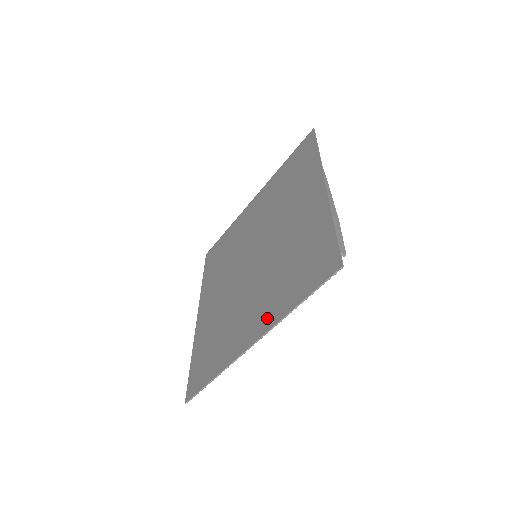
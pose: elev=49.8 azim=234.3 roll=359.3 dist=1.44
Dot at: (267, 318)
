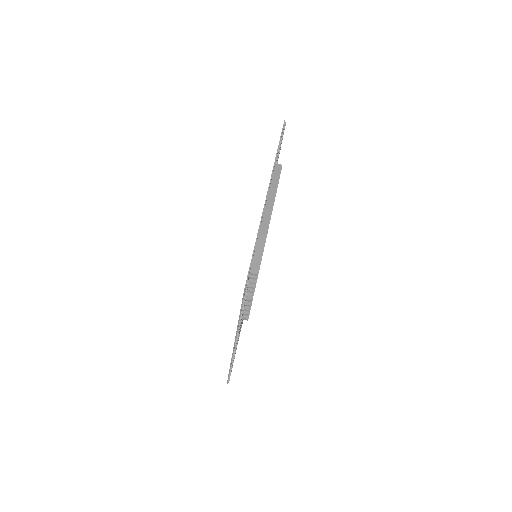
Dot at: occluded
